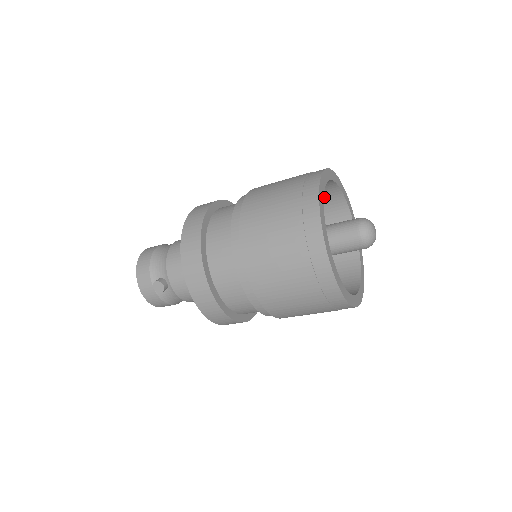
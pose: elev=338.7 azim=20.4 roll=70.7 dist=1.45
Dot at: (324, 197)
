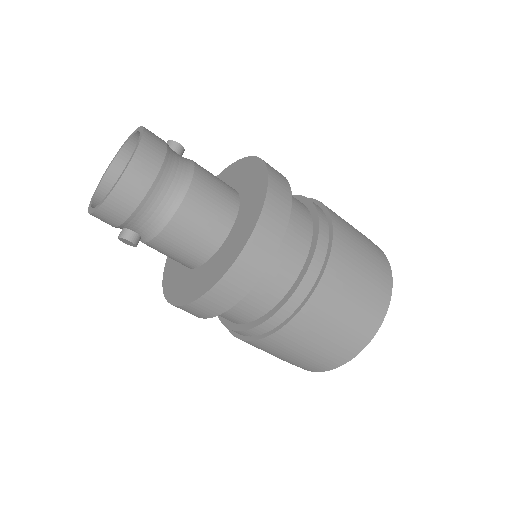
Dot at: occluded
